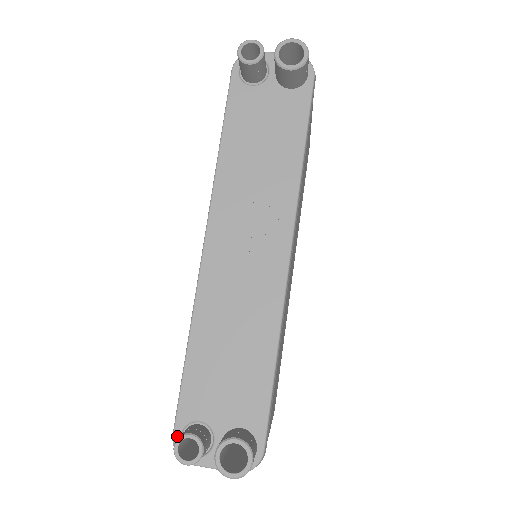
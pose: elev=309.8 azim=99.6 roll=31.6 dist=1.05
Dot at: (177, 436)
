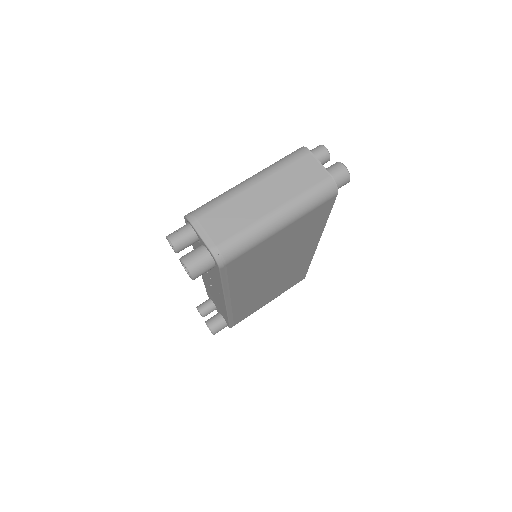
Dot at: (208, 296)
